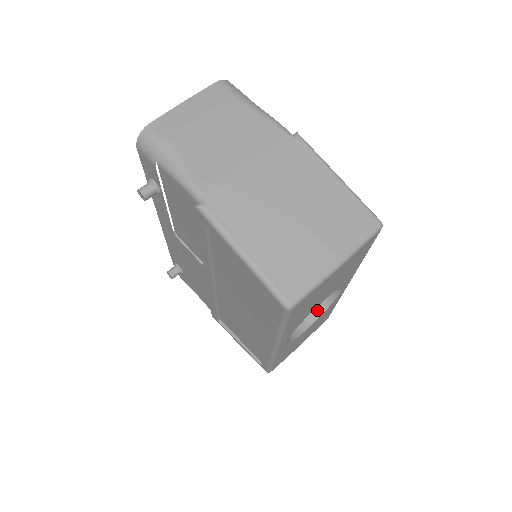
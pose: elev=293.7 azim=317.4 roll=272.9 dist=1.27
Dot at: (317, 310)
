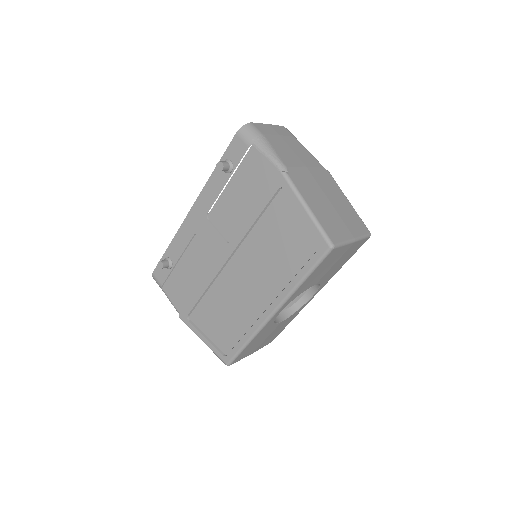
Dot at: (287, 312)
